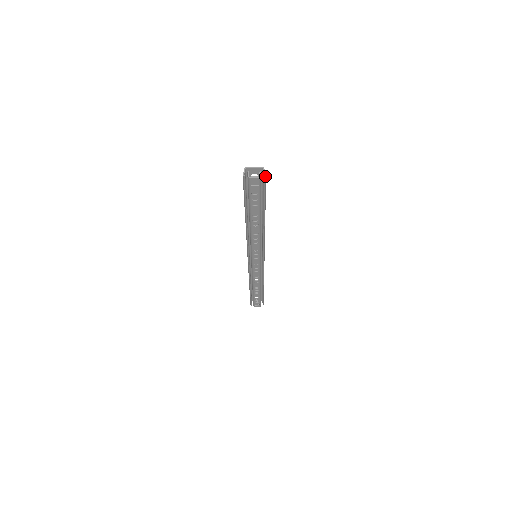
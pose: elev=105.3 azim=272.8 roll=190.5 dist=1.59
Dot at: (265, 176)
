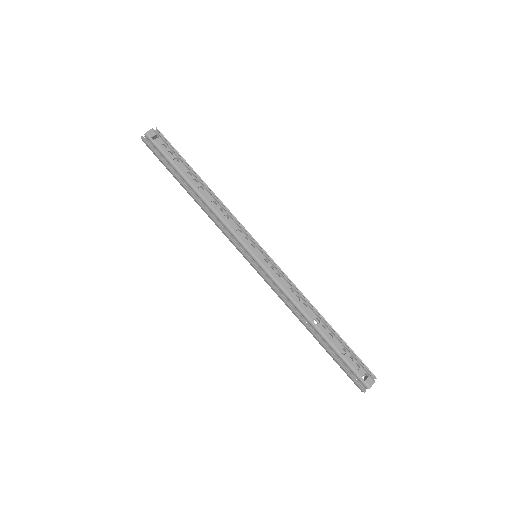
Dot at: (157, 129)
